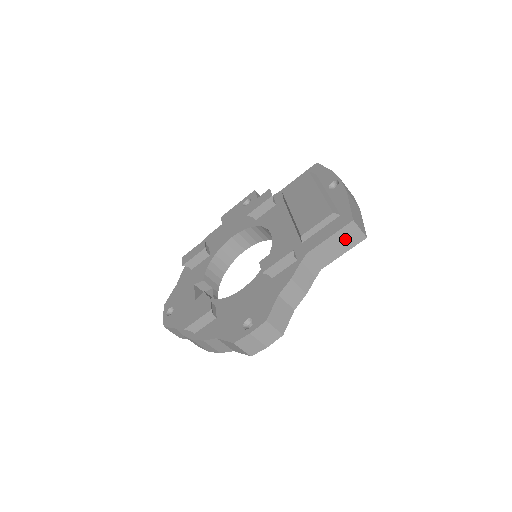
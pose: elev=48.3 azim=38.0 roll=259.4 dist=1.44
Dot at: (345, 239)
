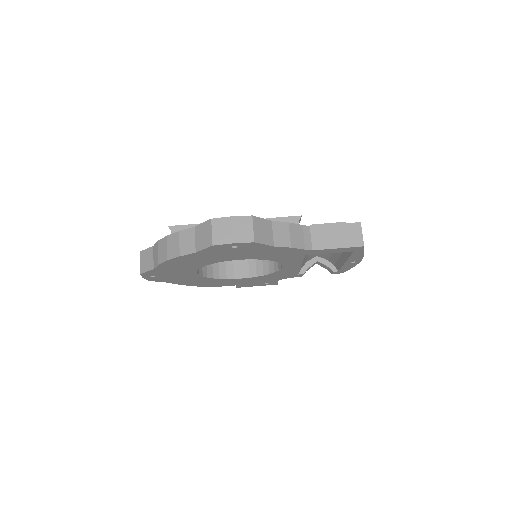
Dot at: (346, 235)
